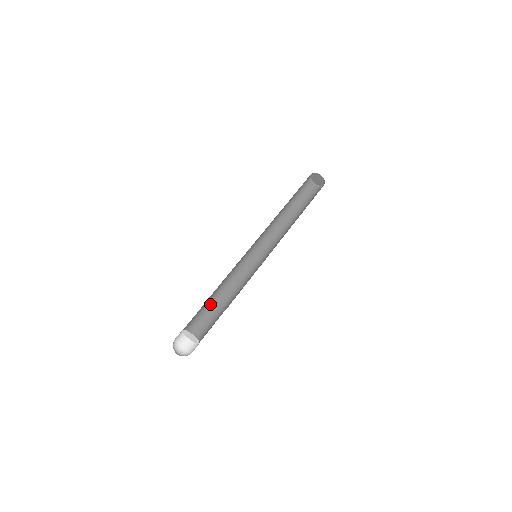
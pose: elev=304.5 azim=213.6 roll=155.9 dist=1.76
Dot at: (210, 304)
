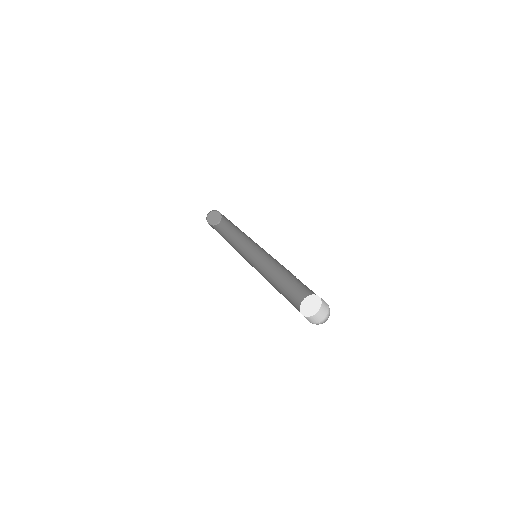
Dot at: occluded
